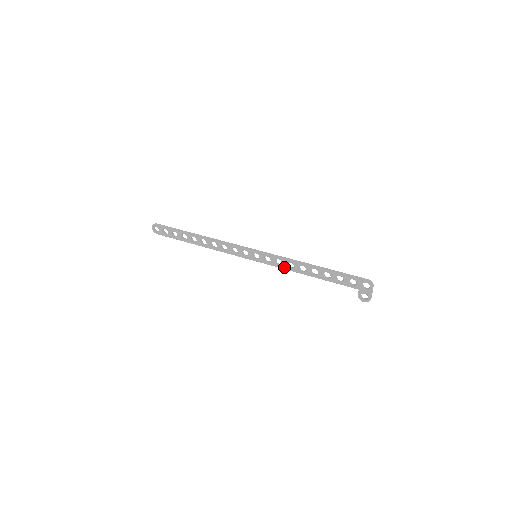
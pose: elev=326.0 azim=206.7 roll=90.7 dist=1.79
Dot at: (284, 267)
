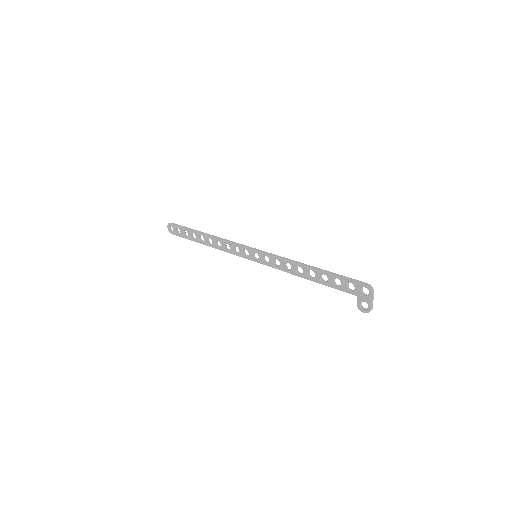
Dot at: (282, 268)
